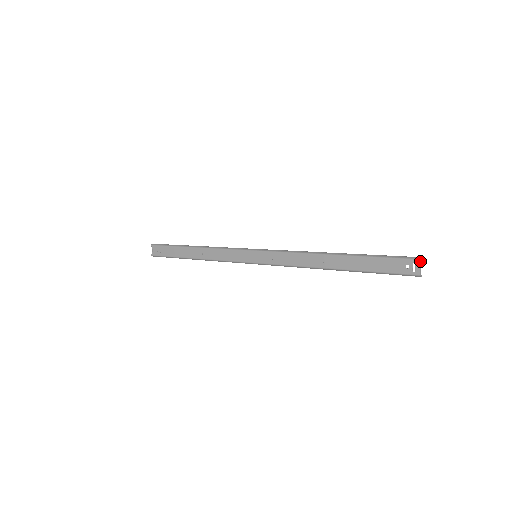
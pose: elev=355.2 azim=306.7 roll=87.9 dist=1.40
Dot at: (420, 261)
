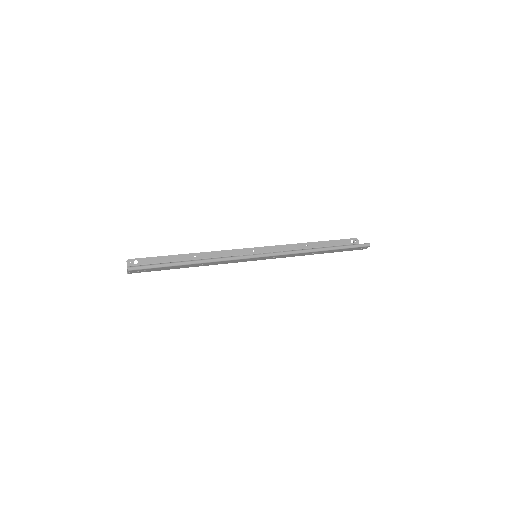
Dot at: occluded
